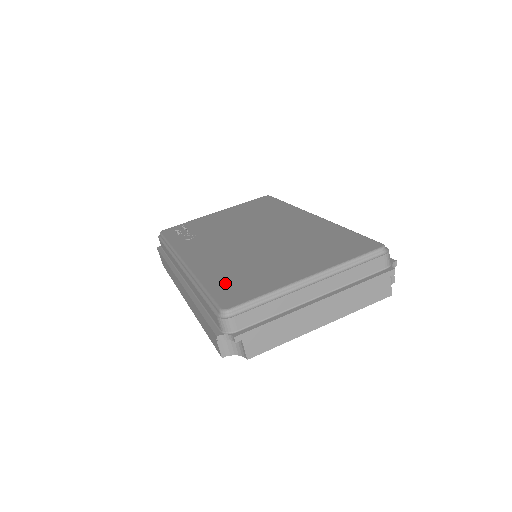
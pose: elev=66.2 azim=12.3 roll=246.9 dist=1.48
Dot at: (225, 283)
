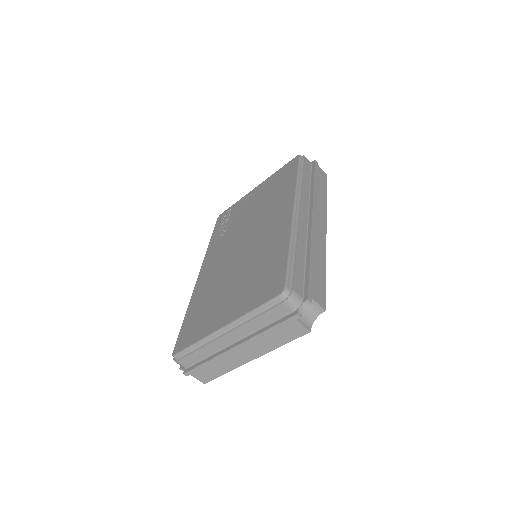
Dot at: (192, 318)
